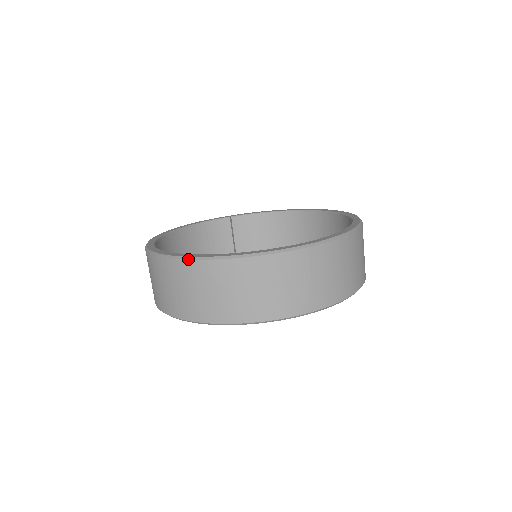
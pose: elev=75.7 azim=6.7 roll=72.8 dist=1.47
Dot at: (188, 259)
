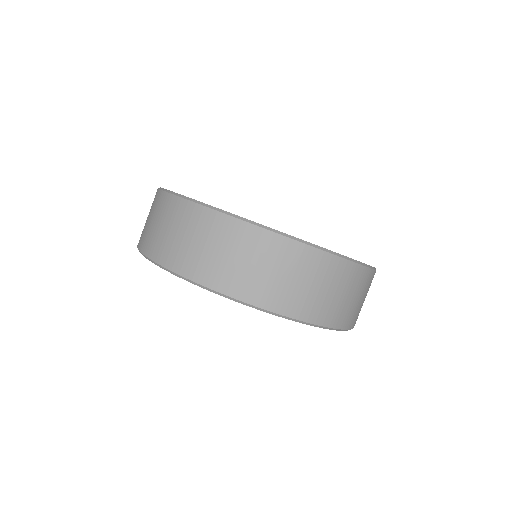
Dot at: (322, 249)
